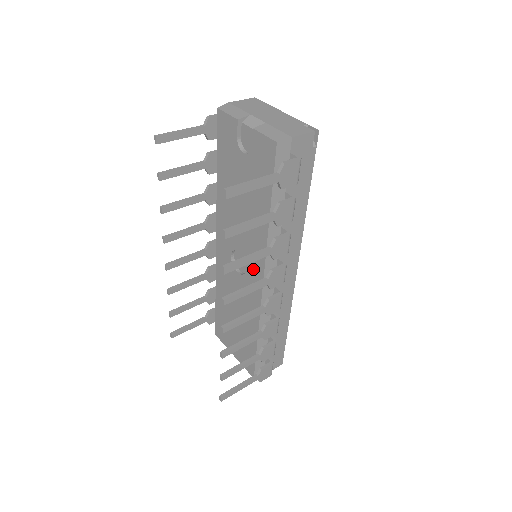
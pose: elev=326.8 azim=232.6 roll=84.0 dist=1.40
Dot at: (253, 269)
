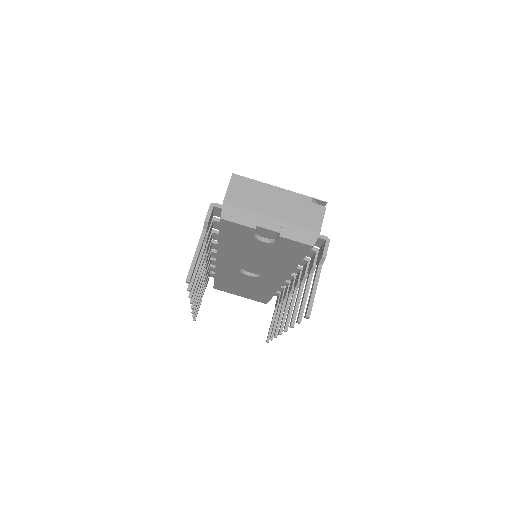
Dot at: (271, 278)
